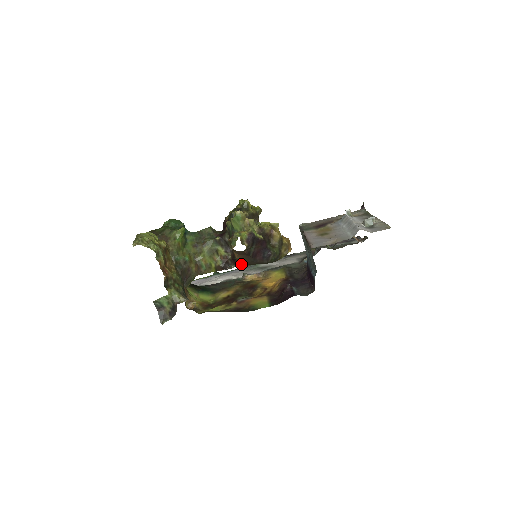
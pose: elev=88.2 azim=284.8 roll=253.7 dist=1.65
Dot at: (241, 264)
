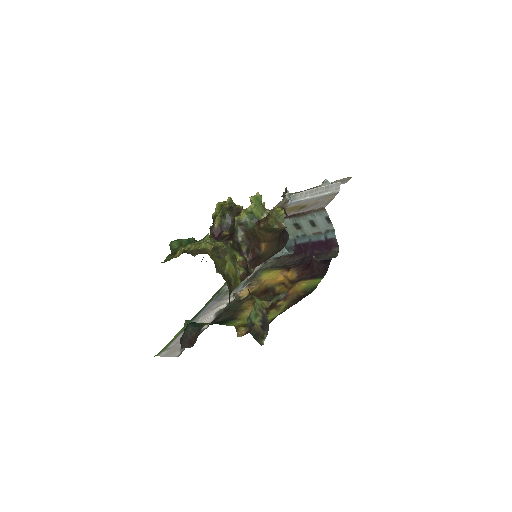
Dot at: (261, 262)
